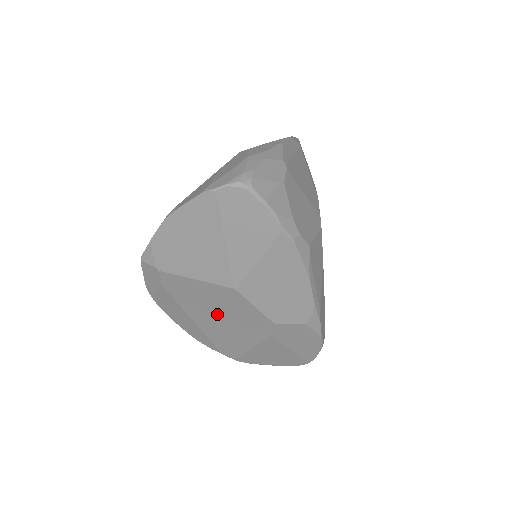
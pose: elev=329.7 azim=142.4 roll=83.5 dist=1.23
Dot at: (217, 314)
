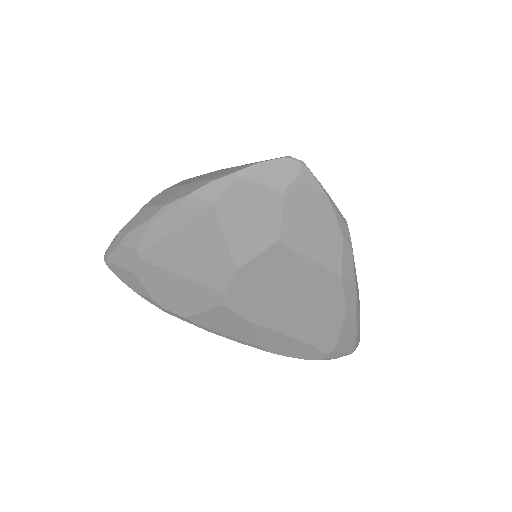
Dot at: occluded
